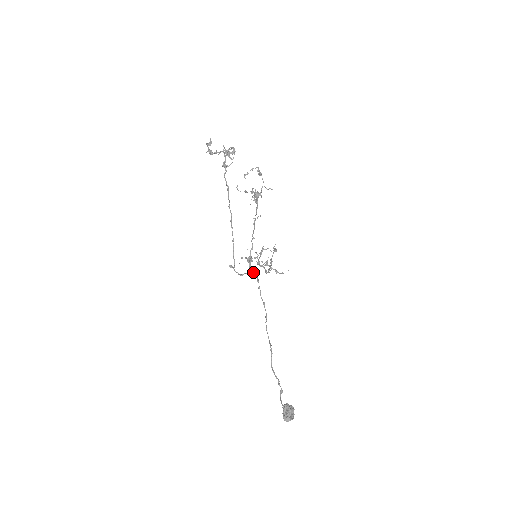
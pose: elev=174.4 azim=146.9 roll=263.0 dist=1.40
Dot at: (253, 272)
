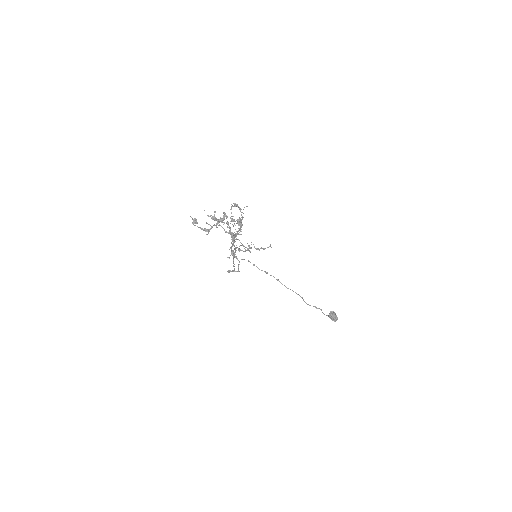
Dot at: (241, 259)
